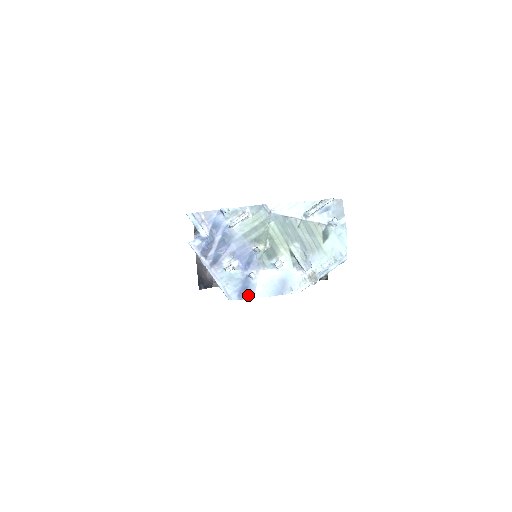
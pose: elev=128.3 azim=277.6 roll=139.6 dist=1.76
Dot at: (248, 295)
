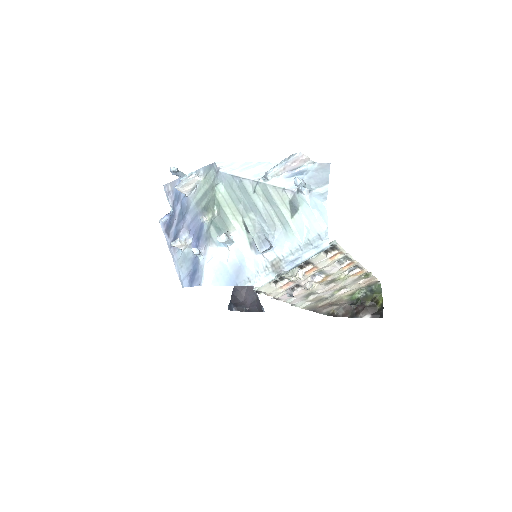
Dot at: (196, 280)
